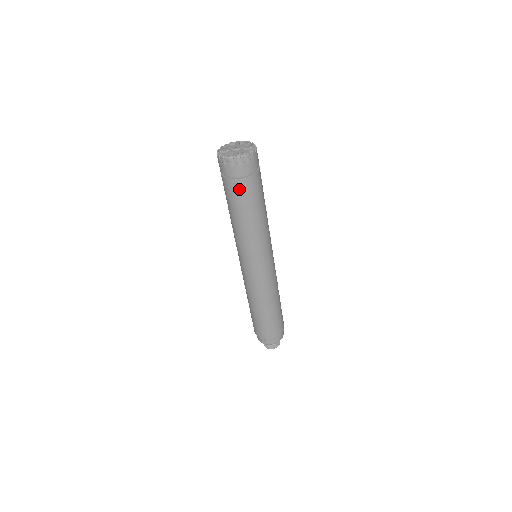
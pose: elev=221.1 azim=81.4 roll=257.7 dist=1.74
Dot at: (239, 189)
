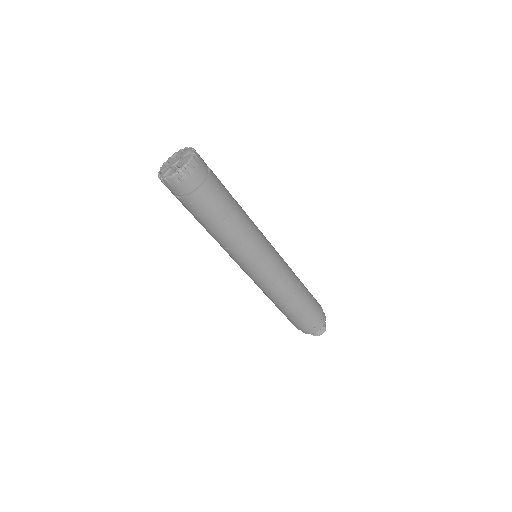
Dot at: (193, 205)
